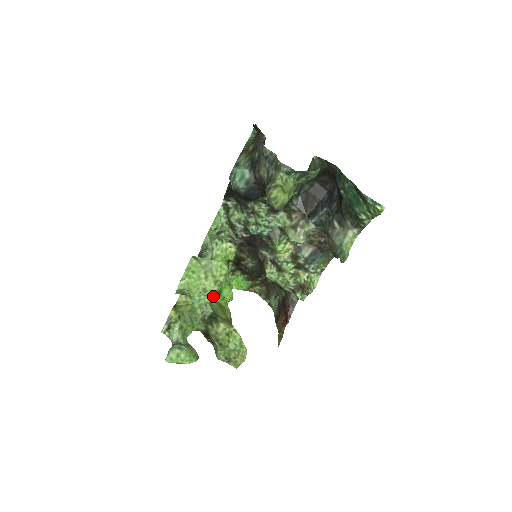
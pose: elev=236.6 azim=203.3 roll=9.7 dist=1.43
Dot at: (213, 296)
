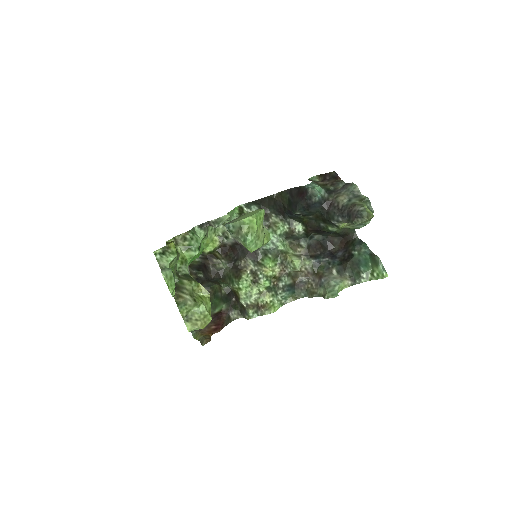
Dot at: (257, 248)
